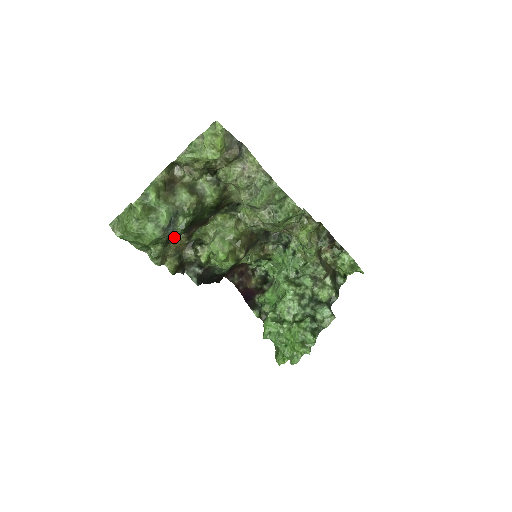
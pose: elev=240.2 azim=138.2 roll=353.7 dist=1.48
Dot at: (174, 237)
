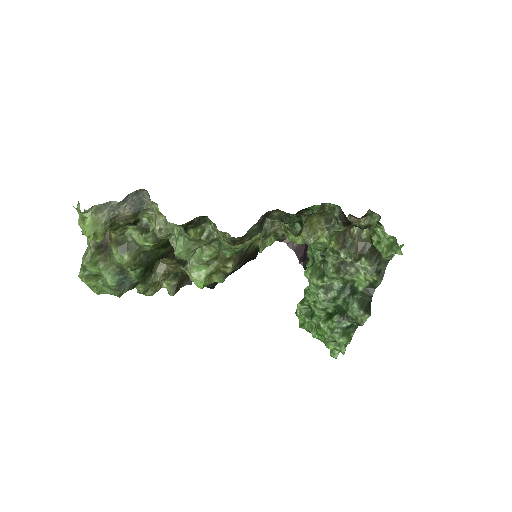
Dot at: (159, 261)
